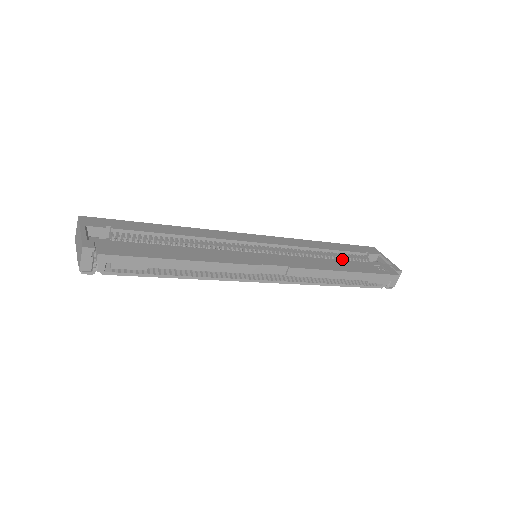
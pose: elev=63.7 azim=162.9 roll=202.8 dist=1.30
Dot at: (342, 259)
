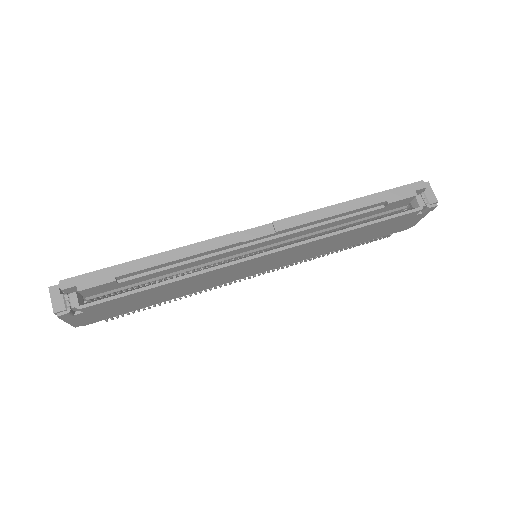
Dot at: occluded
